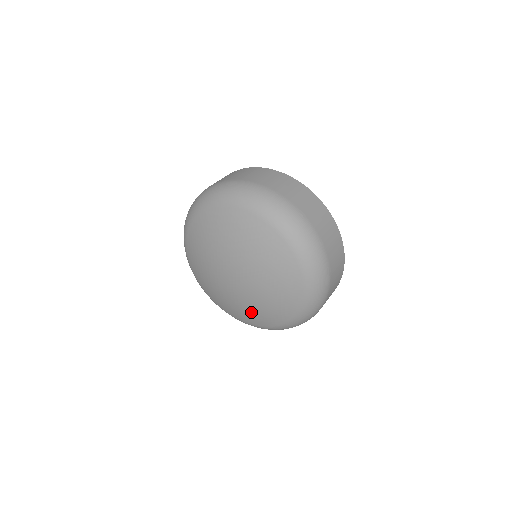
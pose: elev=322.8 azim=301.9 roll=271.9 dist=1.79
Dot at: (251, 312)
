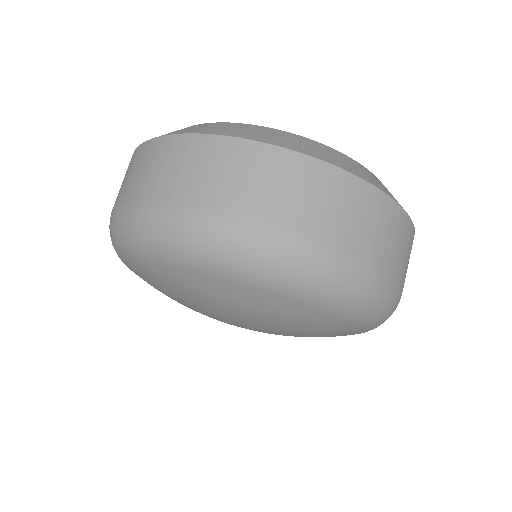
Dot at: occluded
